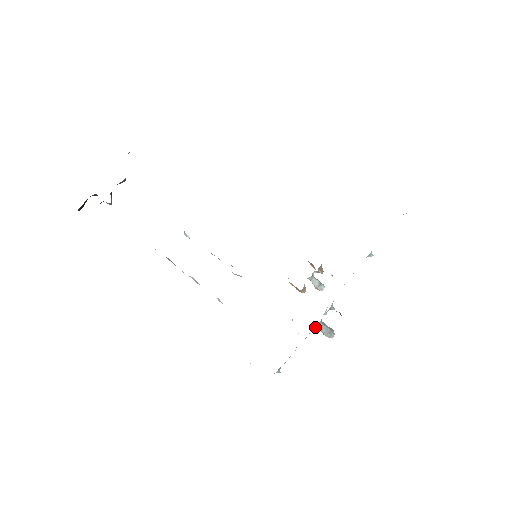
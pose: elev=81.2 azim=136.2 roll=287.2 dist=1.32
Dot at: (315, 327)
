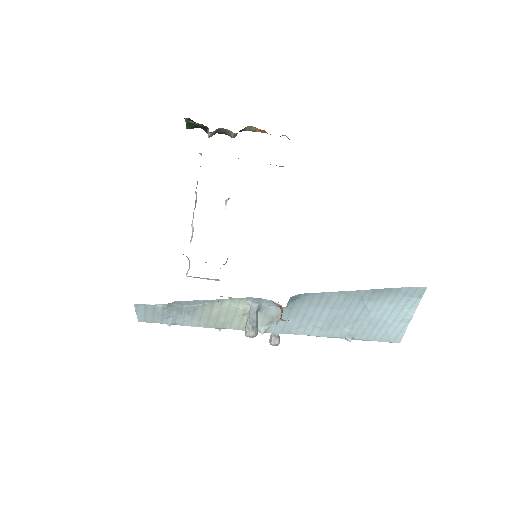
Dot at: (247, 308)
